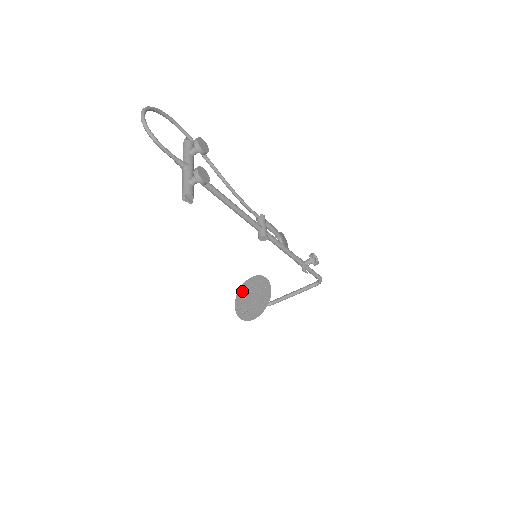
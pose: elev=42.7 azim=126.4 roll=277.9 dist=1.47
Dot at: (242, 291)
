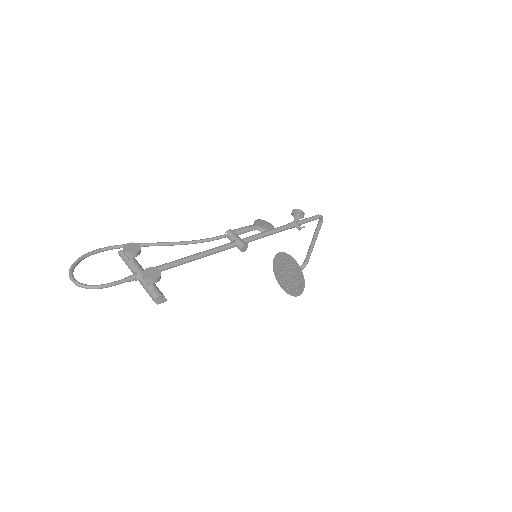
Dot at: (277, 275)
